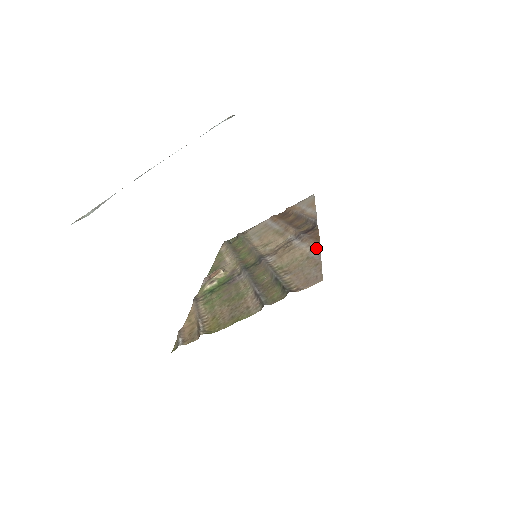
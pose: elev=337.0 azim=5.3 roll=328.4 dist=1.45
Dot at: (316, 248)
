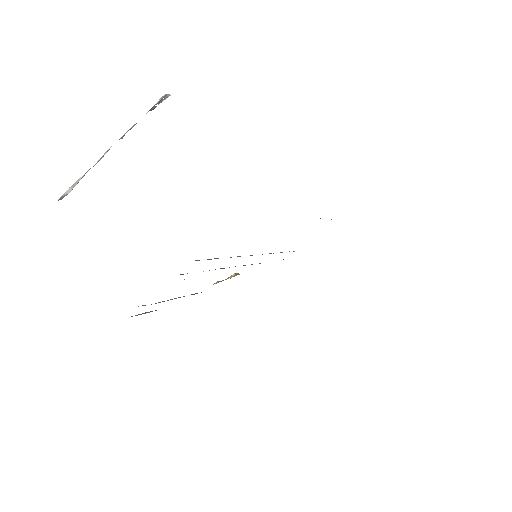
Dot at: occluded
